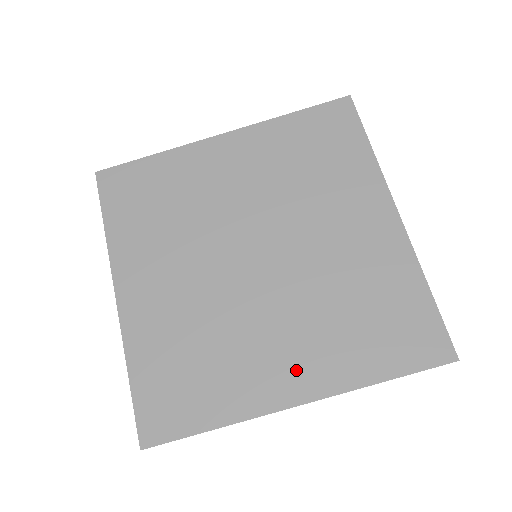
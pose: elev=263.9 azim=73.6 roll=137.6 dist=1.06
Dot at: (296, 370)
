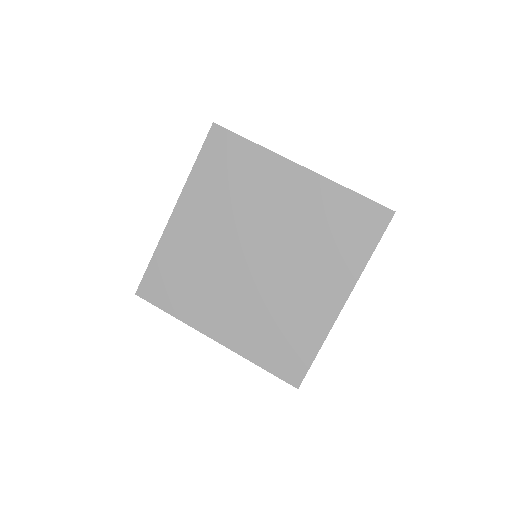
Dot at: (226, 326)
